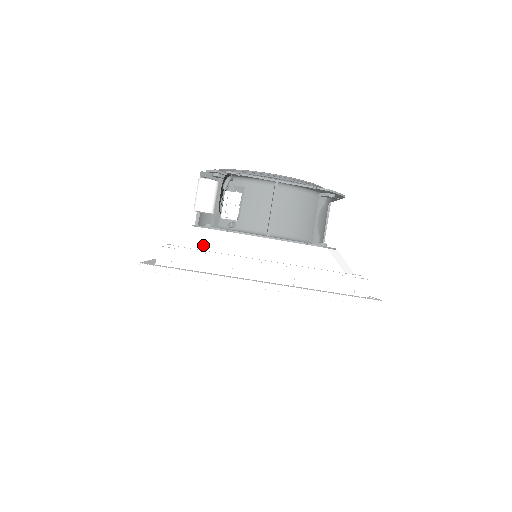
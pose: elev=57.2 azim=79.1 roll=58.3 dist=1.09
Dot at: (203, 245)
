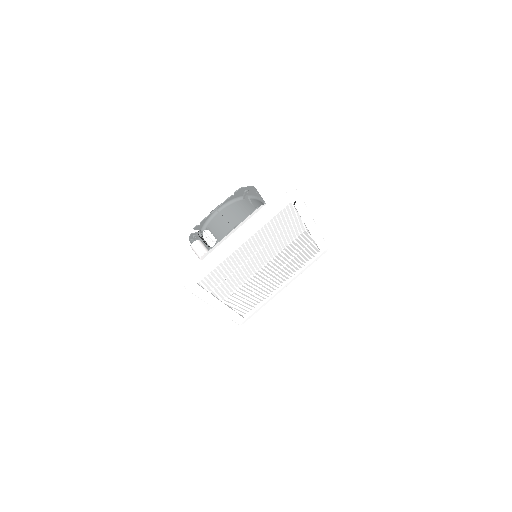
Dot at: occluded
